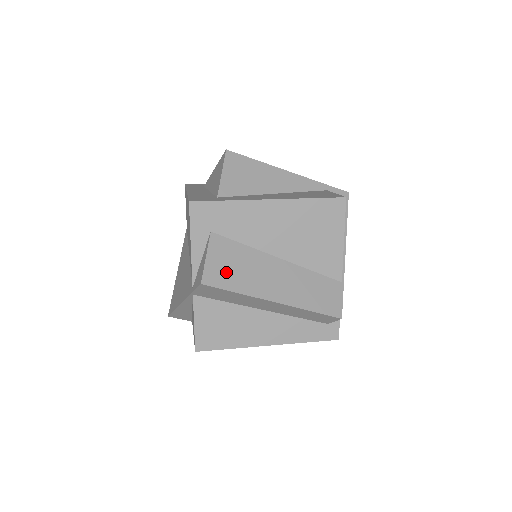
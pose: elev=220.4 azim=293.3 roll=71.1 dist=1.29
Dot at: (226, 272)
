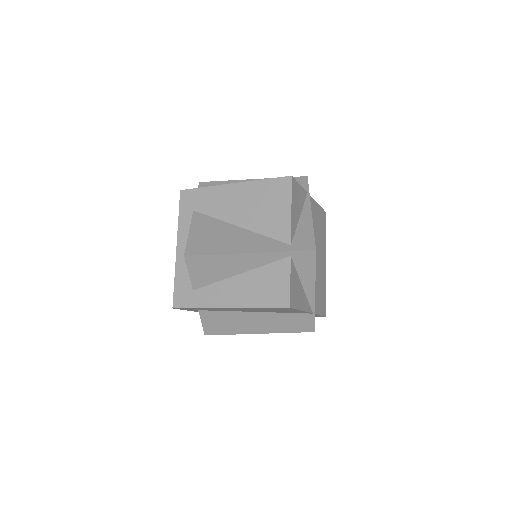
Dot at: (219, 327)
